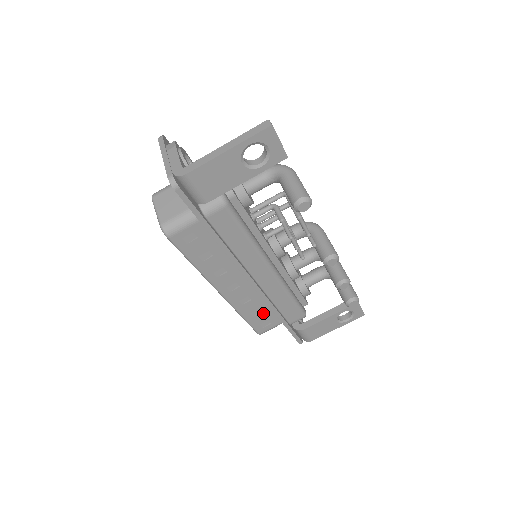
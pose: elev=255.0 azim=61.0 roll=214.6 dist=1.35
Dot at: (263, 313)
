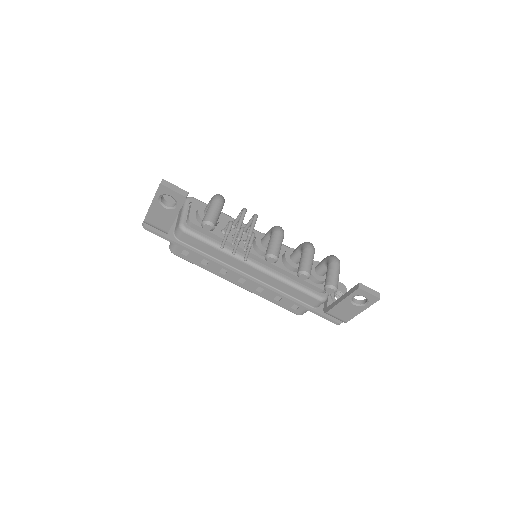
Dot at: occluded
